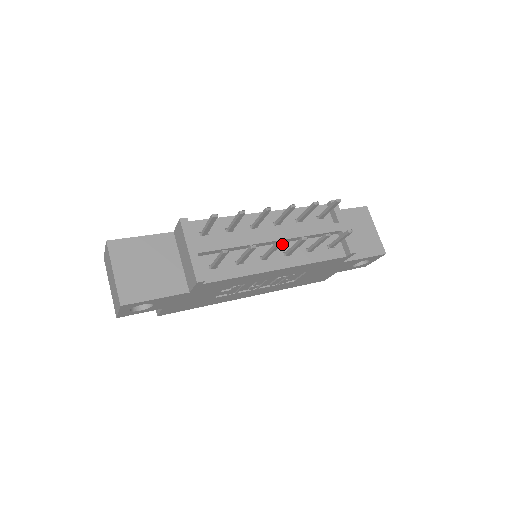
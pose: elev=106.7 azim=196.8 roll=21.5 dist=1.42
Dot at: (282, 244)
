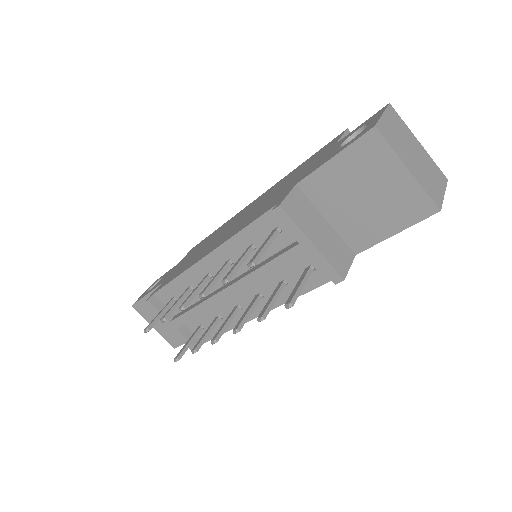
Dot at: occluded
